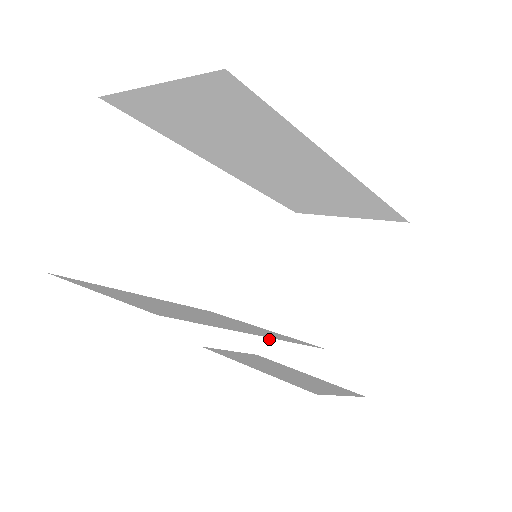
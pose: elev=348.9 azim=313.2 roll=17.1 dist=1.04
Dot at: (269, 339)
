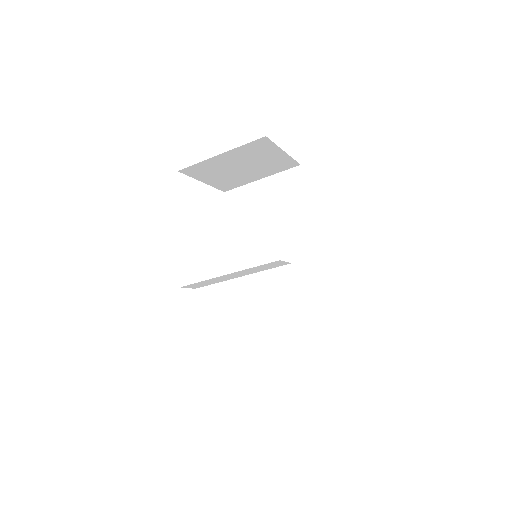
Dot at: occluded
